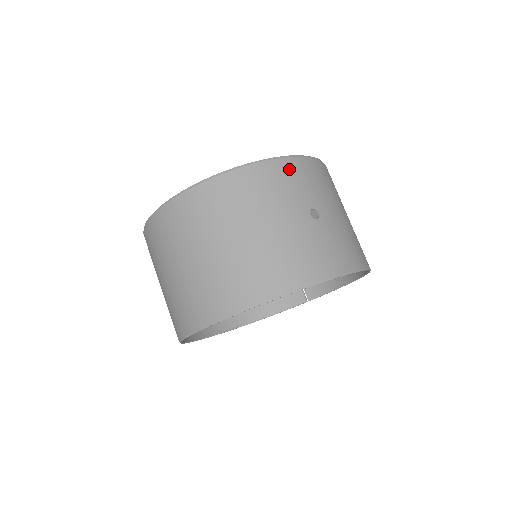
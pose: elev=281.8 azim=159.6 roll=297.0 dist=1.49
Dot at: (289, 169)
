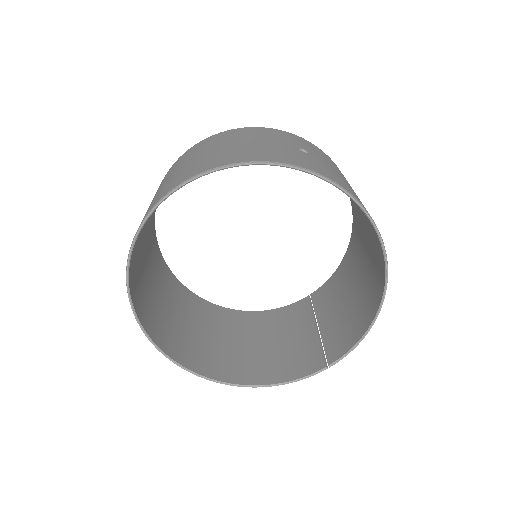
Dot at: (290, 135)
